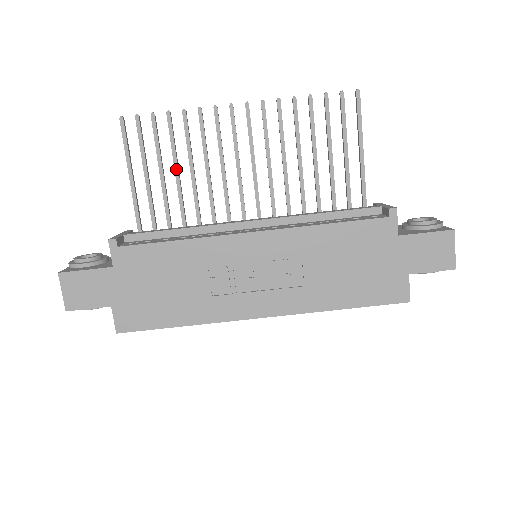
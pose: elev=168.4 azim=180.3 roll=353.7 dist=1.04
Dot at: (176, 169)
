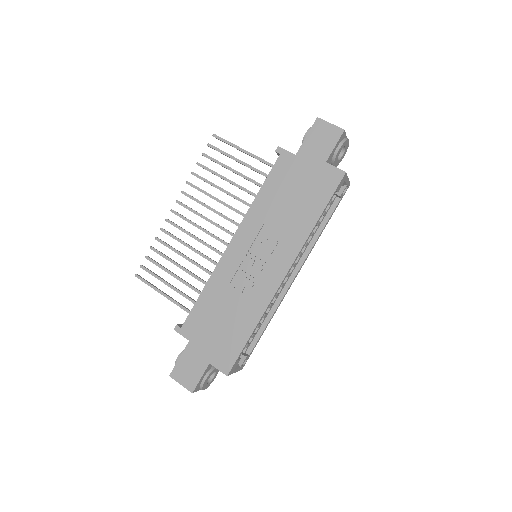
Dot at: (179, 266)
